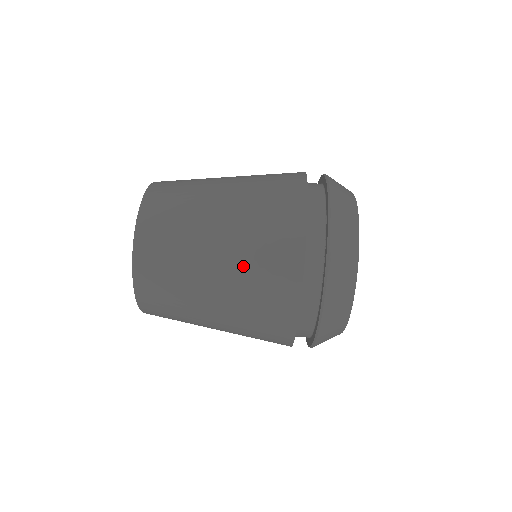
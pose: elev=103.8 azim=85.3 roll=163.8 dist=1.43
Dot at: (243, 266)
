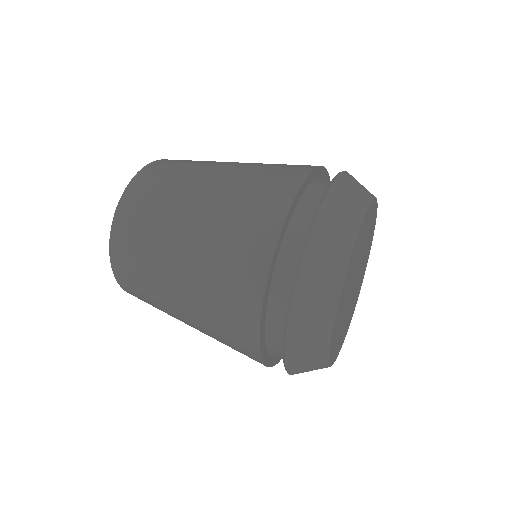
Dot at: (224, 206)
